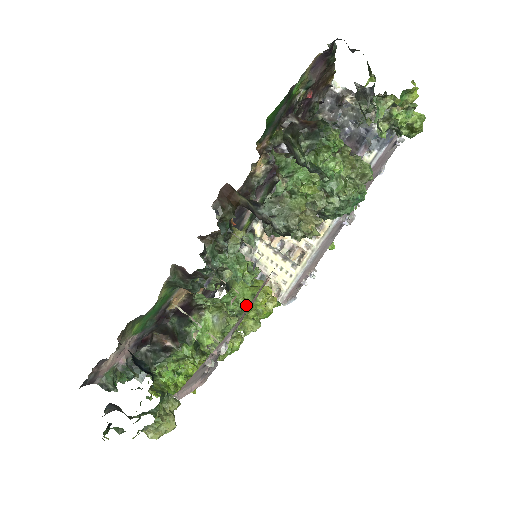
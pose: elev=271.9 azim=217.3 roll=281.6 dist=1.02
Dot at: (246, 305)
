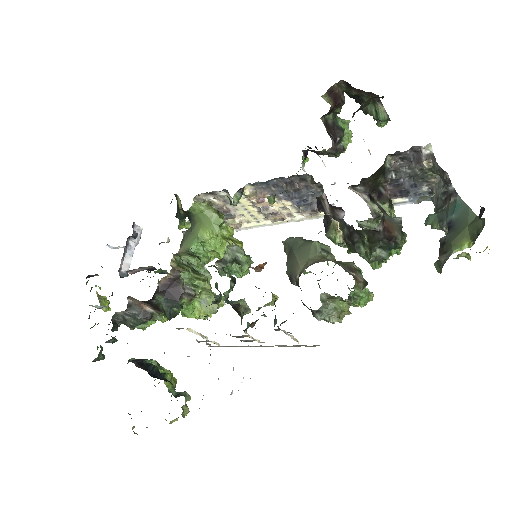
Dot at: (215, 256)
